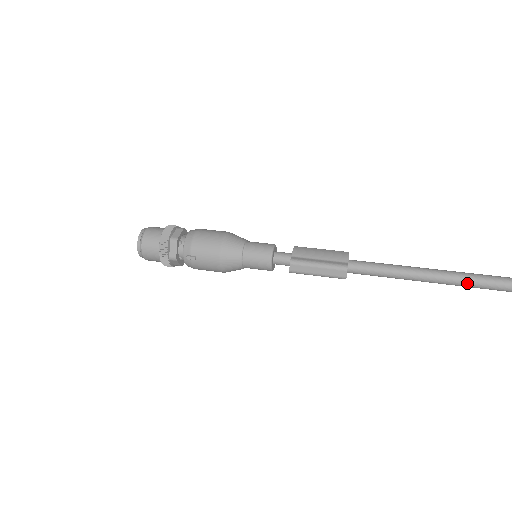
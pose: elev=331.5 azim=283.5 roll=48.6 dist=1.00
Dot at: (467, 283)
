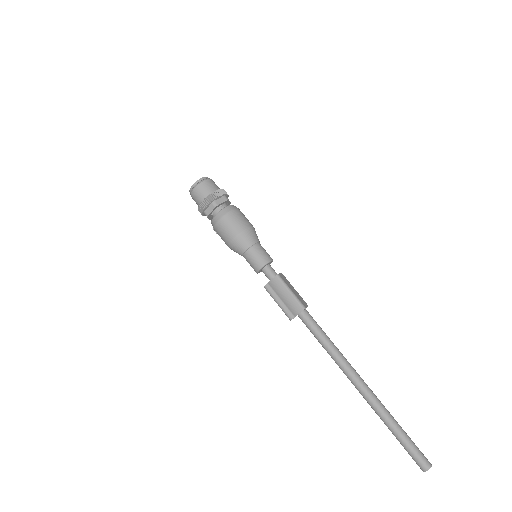
Dot at: (354, 385)
